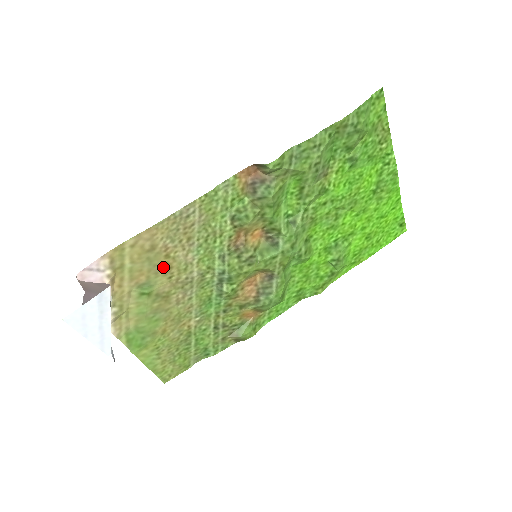
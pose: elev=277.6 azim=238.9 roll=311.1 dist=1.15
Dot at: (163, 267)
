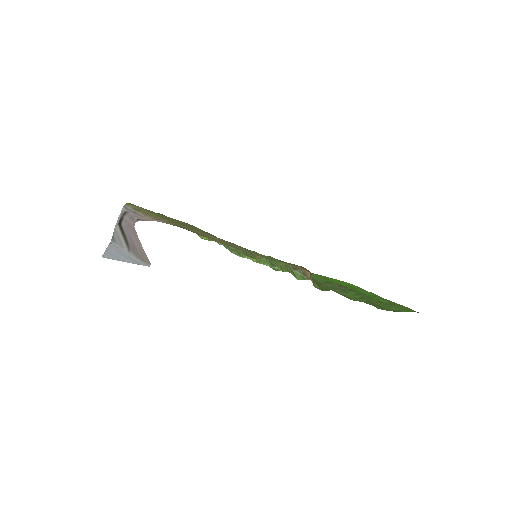
Dot at: (197, 231)
